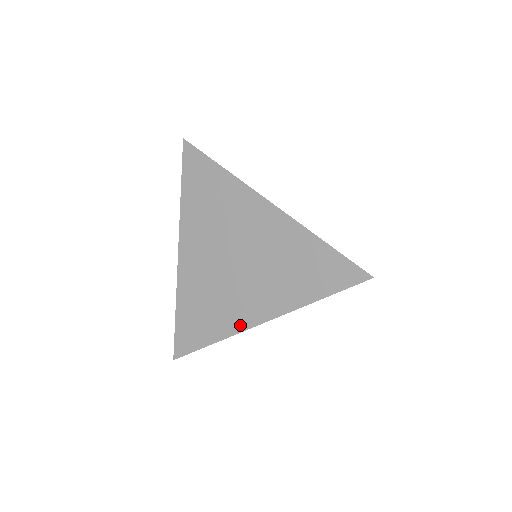
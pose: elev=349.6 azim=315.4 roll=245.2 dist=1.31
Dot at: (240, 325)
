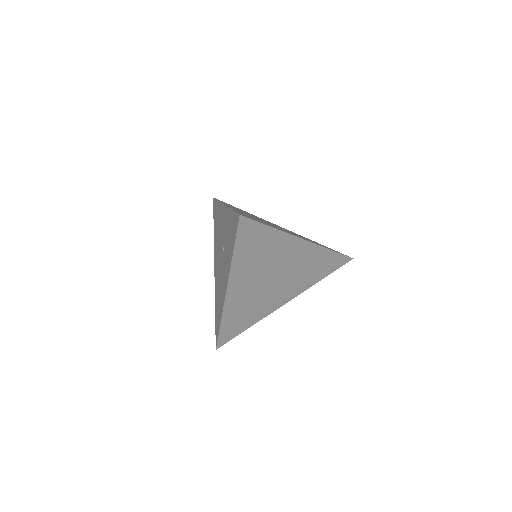
Dot at: (271, 311)
